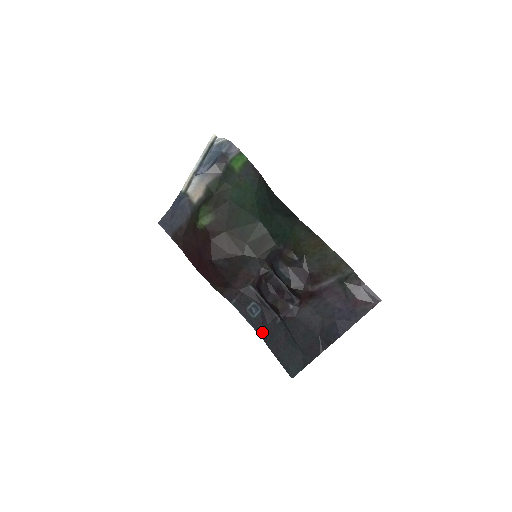
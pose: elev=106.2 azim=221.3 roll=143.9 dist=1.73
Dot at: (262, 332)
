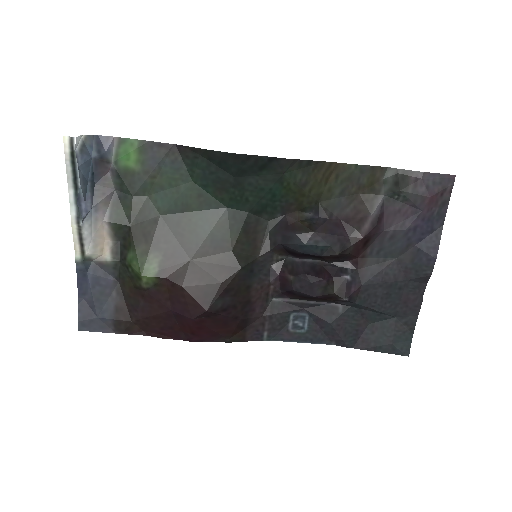
Dot at: (329, 338)
